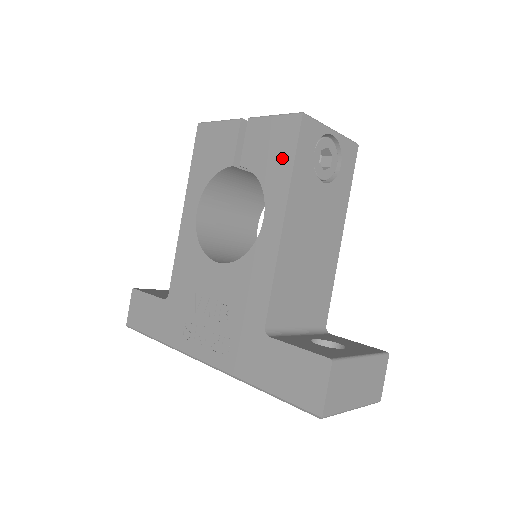
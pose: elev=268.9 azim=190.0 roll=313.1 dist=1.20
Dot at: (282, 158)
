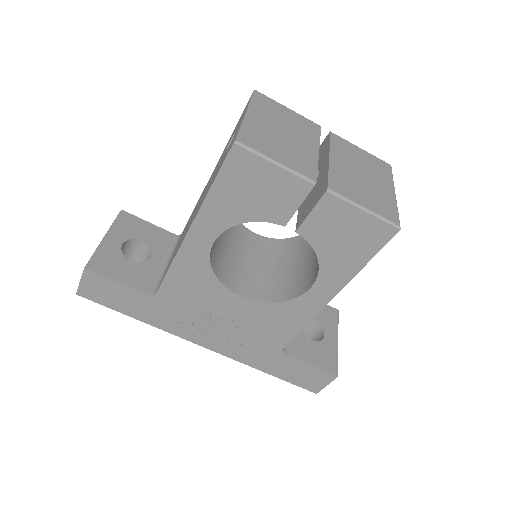
Dot at: (355, 254)
